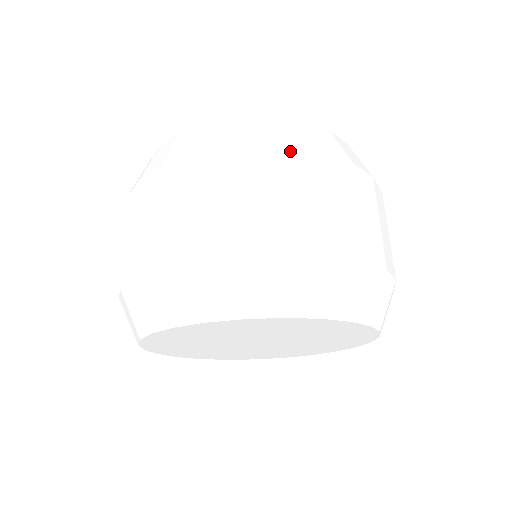
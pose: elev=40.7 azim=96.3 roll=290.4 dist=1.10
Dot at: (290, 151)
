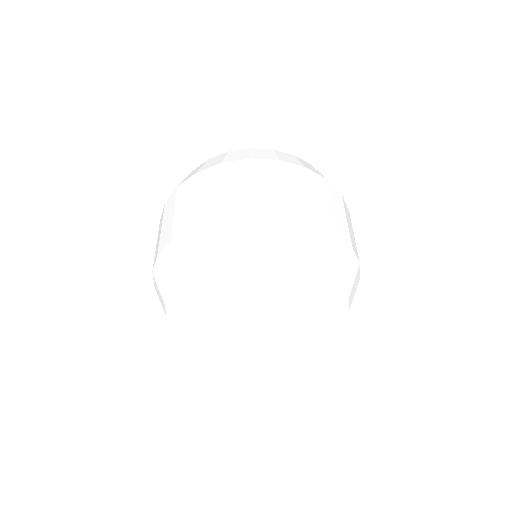
Dot at: (311, 172)
